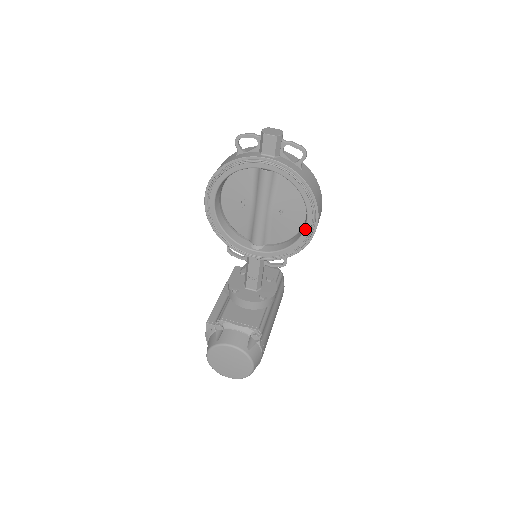
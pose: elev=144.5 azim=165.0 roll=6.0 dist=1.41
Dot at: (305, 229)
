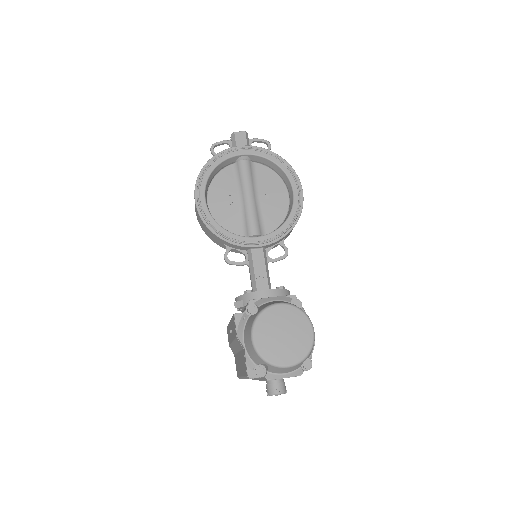
Dot at: (294, 197)
